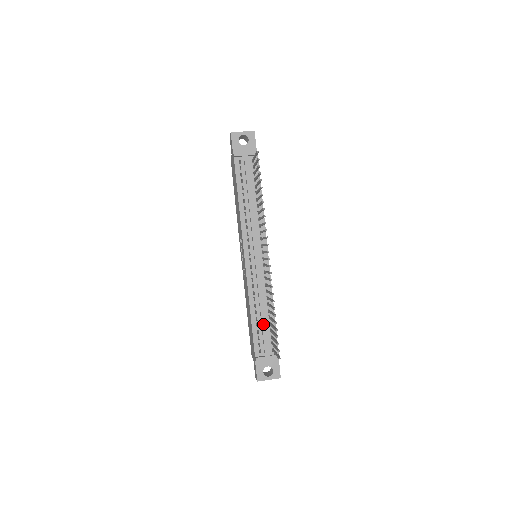
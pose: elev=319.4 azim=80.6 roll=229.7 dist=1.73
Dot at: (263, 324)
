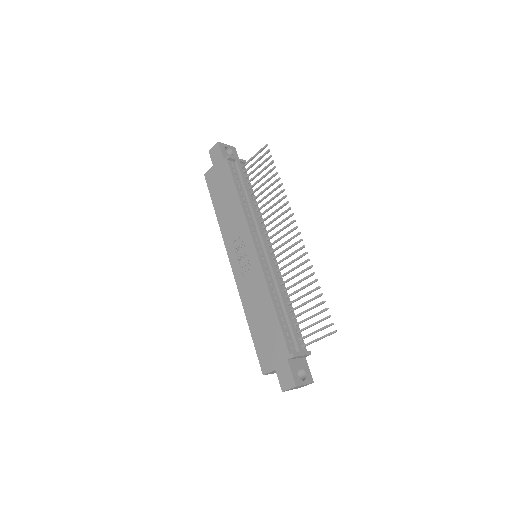
Dot at: (289, 316)
